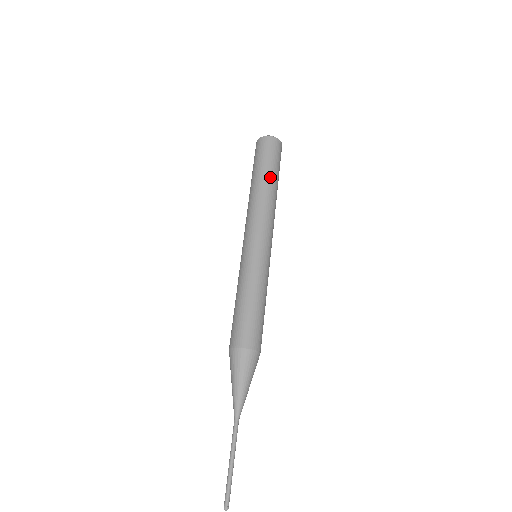
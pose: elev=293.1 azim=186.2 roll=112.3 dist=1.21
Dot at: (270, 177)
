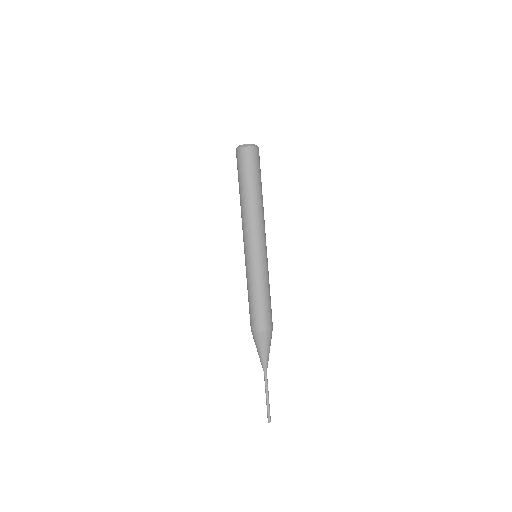
Dot at: (253, 189)
